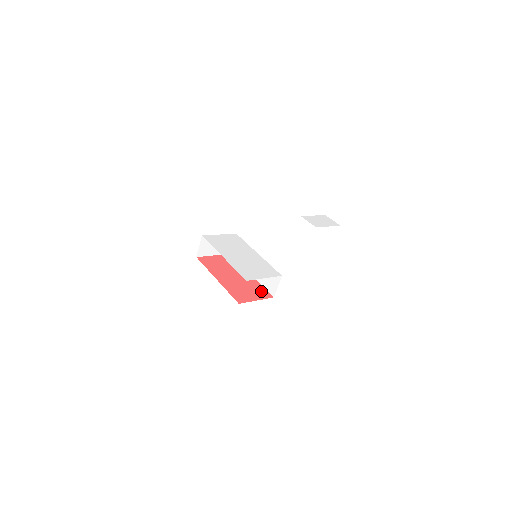
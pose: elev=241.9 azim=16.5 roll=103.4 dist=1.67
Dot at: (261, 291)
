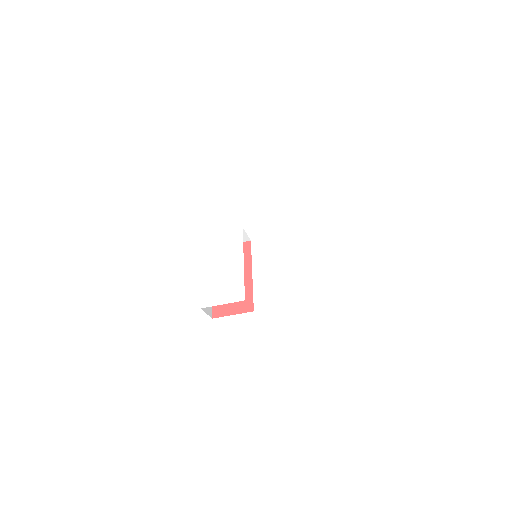
Dot at: (246, 301)
